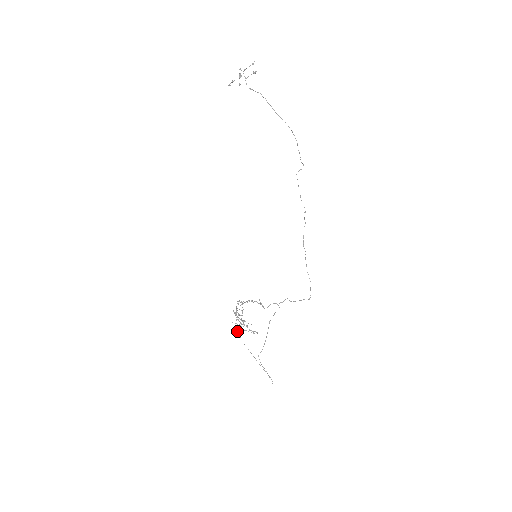
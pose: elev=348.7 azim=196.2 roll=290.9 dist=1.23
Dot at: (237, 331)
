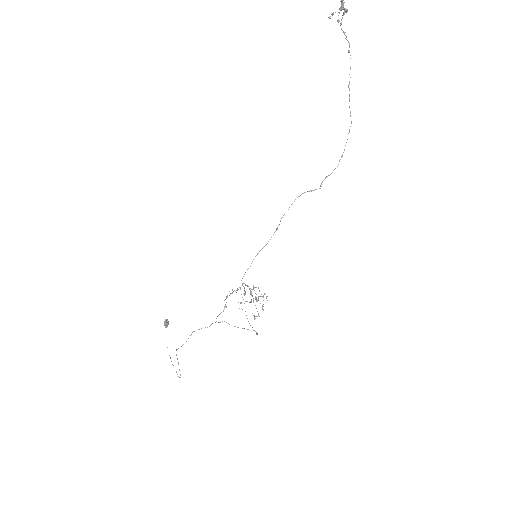
Dot at: (164, 321)
